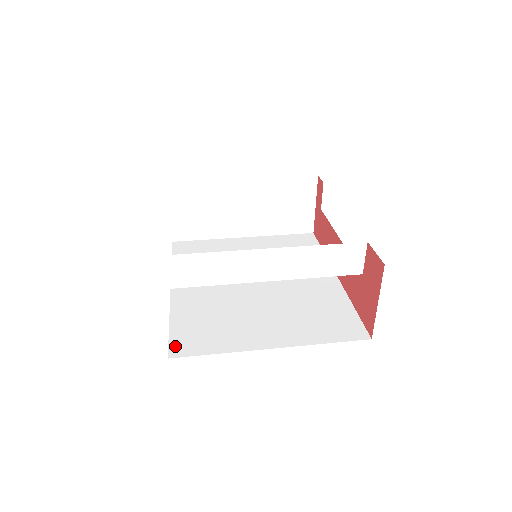
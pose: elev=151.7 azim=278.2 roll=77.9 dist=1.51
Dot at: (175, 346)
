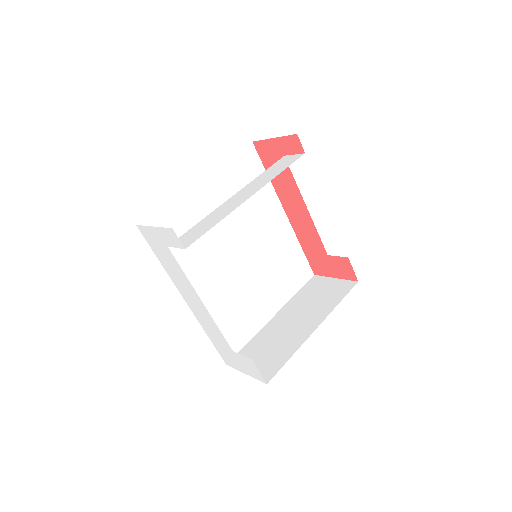
Dot at: occluded
